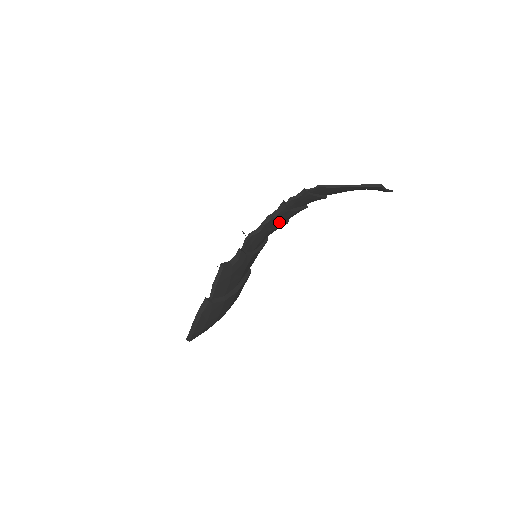
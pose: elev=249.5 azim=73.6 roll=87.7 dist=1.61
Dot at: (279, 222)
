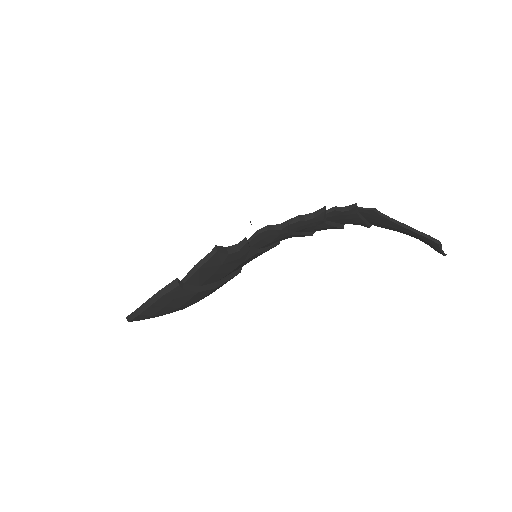
Dot at: (305, 229)
